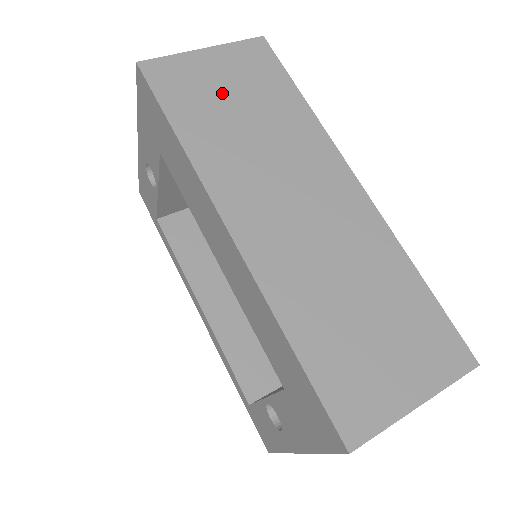
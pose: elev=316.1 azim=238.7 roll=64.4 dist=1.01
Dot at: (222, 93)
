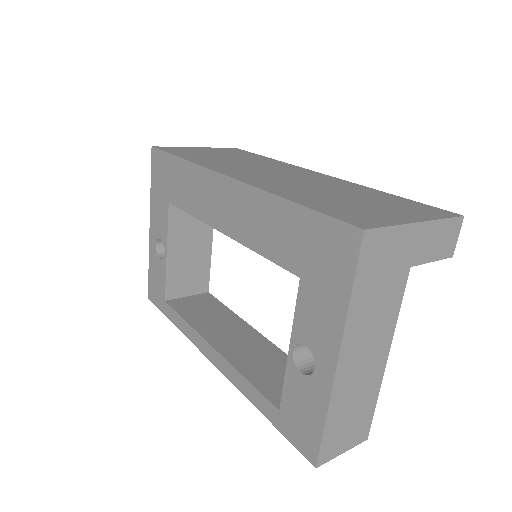
Dot at: (212, 154)
